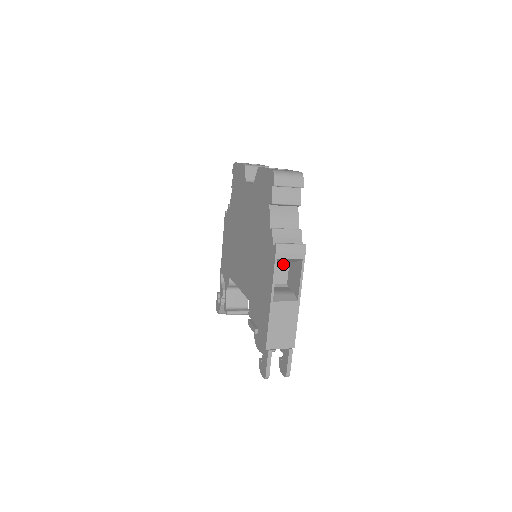
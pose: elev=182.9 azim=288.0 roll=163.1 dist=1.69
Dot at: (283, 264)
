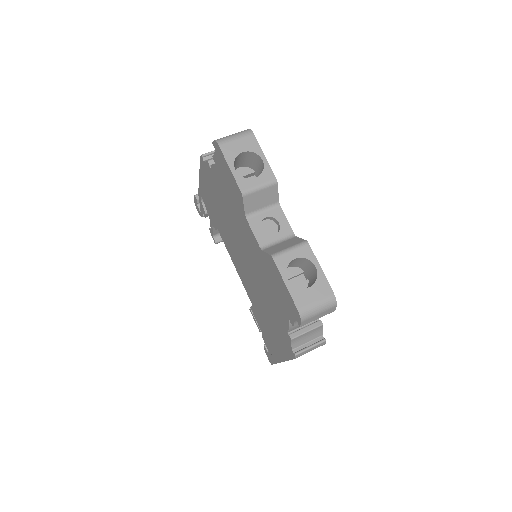
Dot at: occluded
